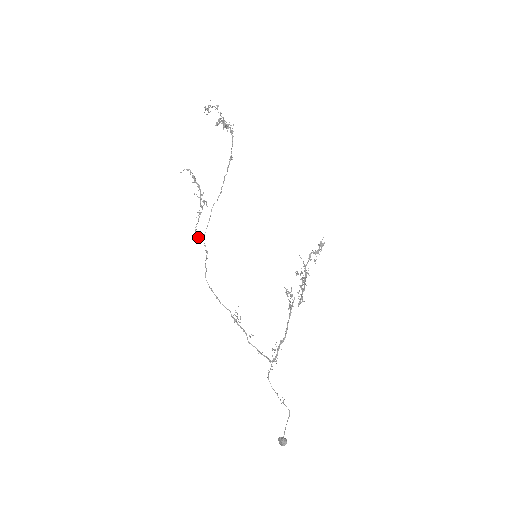
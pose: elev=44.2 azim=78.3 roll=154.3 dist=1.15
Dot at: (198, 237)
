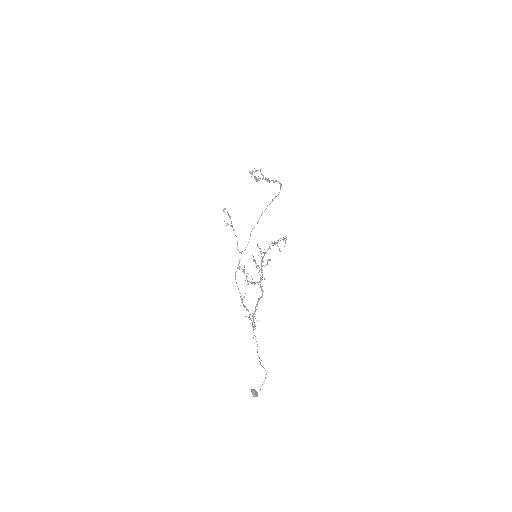
Dot at: occluded
